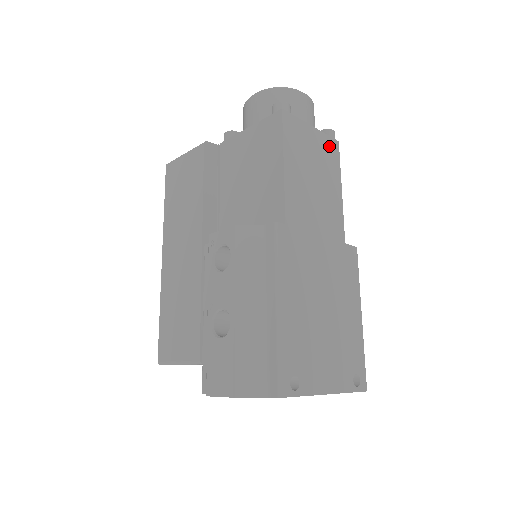
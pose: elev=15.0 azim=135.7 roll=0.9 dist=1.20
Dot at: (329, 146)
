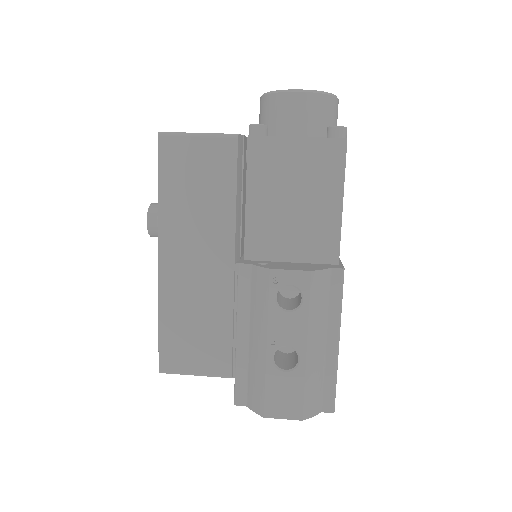
Dot at: occluded
